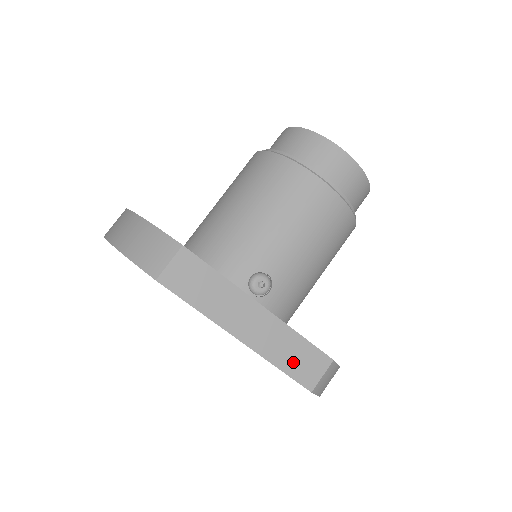
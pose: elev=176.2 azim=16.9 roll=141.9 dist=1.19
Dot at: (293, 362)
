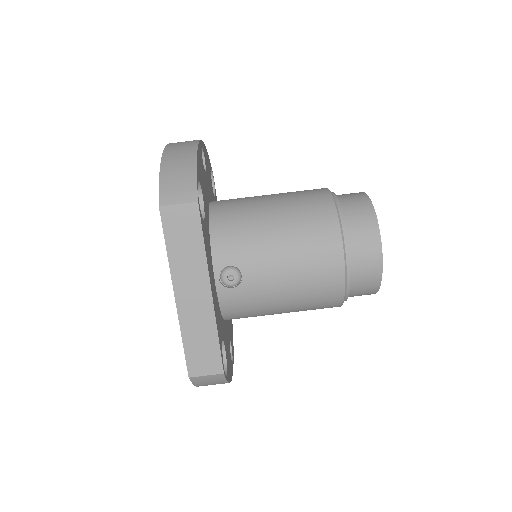
Dot at: (196, 347)
